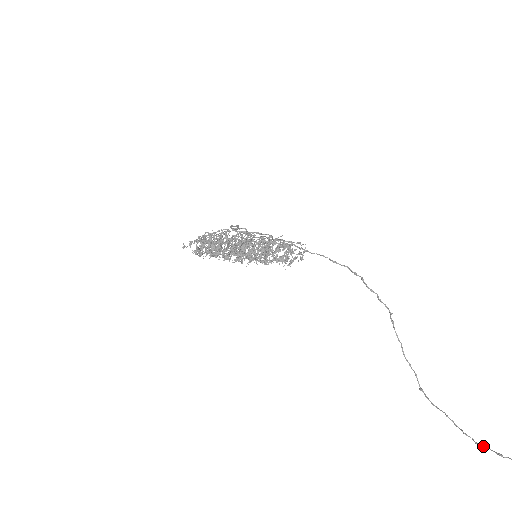
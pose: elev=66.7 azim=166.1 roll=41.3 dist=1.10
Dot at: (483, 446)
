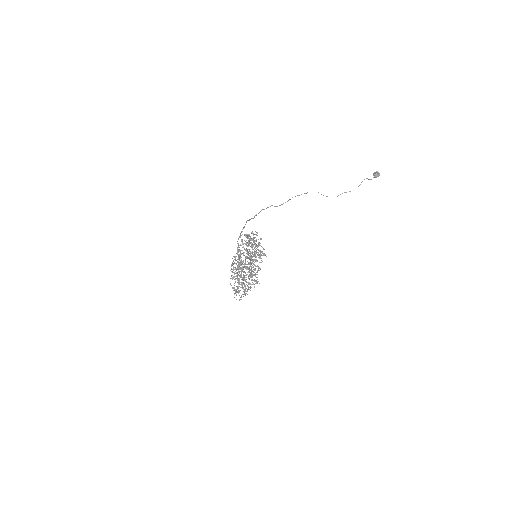
Dot at: (359, 185)
